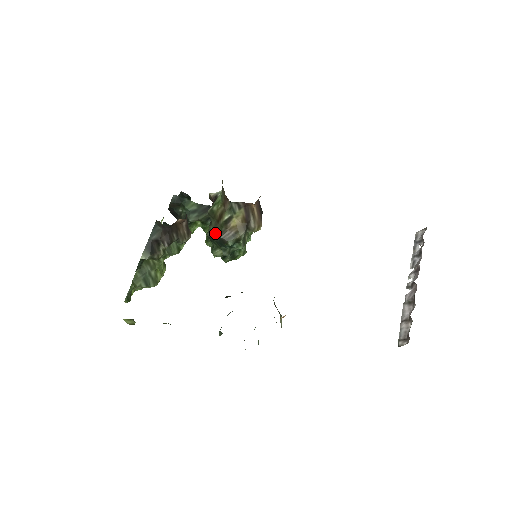
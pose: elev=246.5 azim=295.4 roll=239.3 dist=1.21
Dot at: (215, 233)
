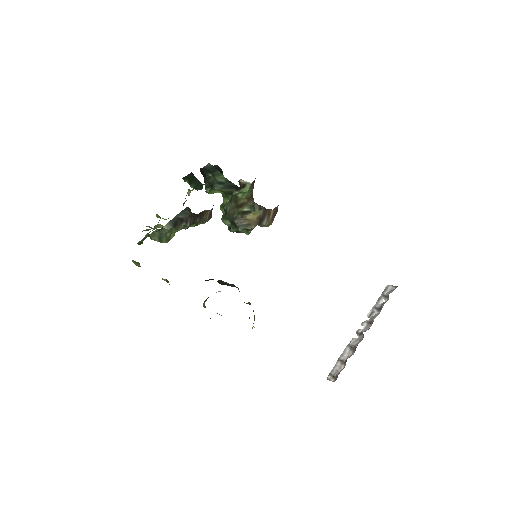
Dot at: (231, 214)
